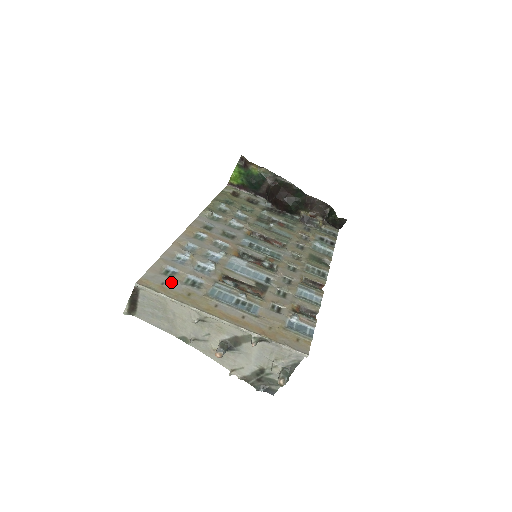
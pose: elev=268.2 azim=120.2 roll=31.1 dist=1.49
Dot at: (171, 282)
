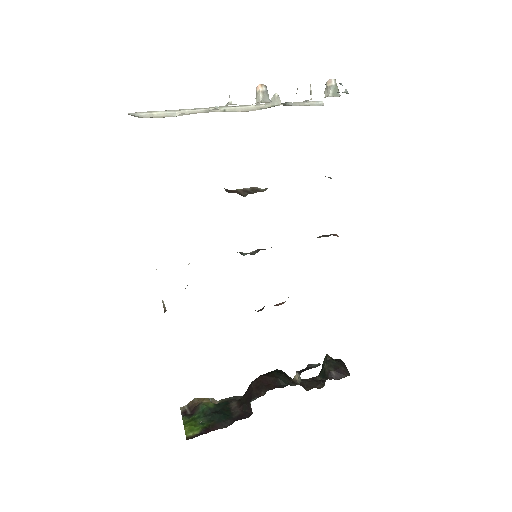
Dot at: occluded
